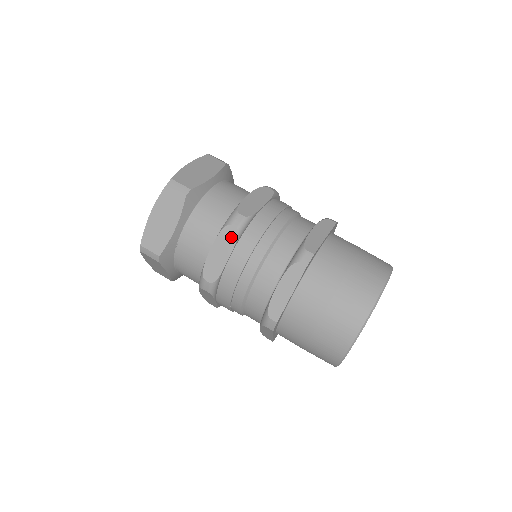
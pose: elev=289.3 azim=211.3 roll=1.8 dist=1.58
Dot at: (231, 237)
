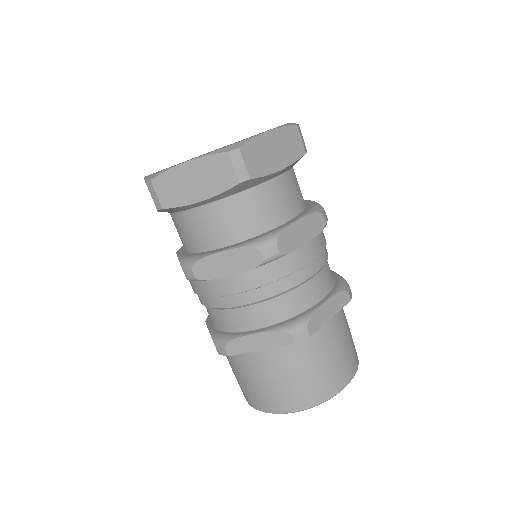
Dot at: (250, 261)
